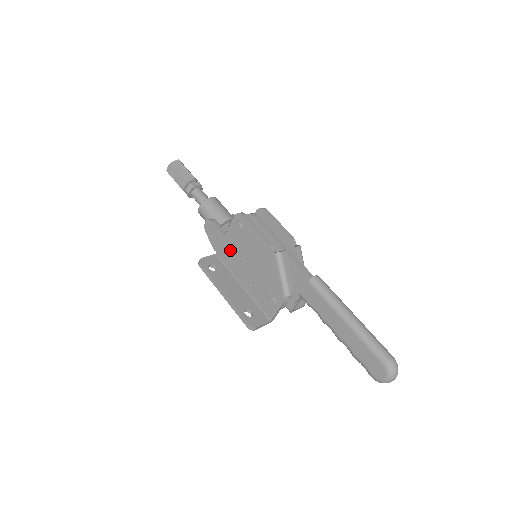
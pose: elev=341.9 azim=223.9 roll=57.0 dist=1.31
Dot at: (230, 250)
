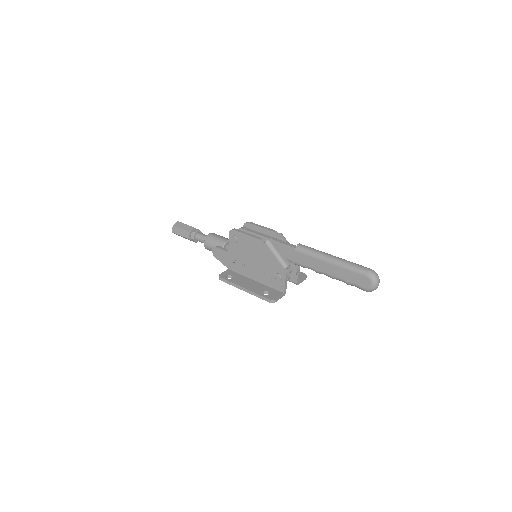
Dot at: (236, 260)
